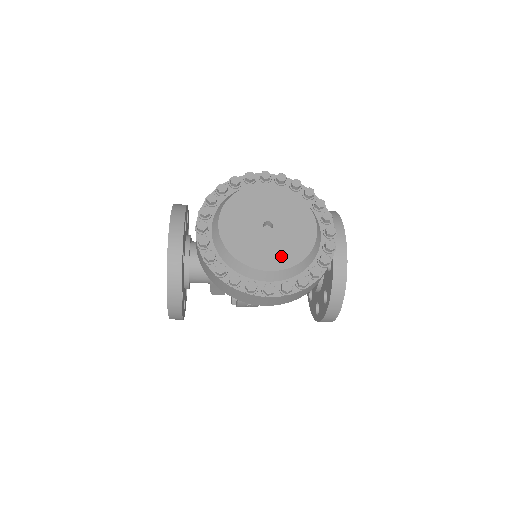
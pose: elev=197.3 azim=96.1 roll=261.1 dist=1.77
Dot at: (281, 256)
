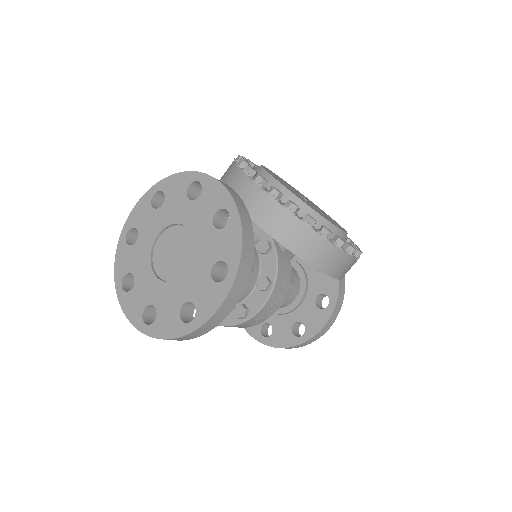
Dot at: (335, 223)
